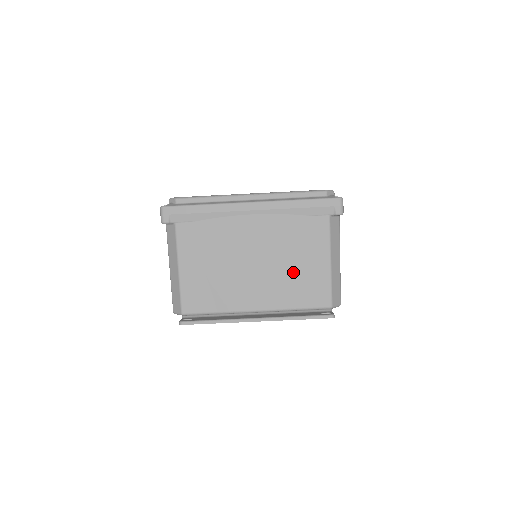
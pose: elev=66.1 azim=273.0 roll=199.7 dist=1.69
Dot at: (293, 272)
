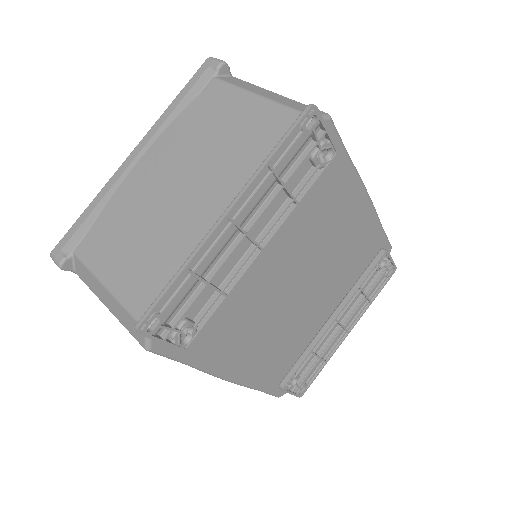
Dot at: (229, 145)
